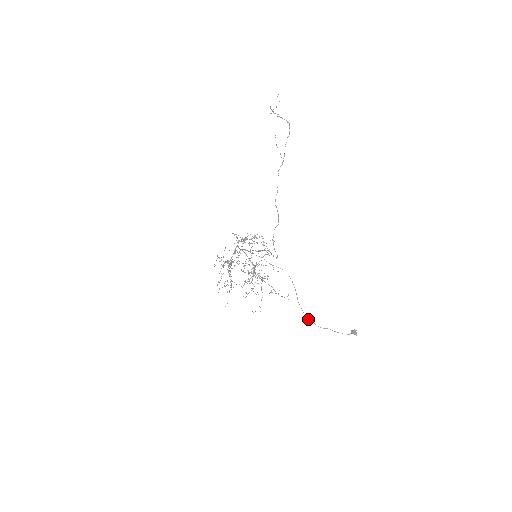
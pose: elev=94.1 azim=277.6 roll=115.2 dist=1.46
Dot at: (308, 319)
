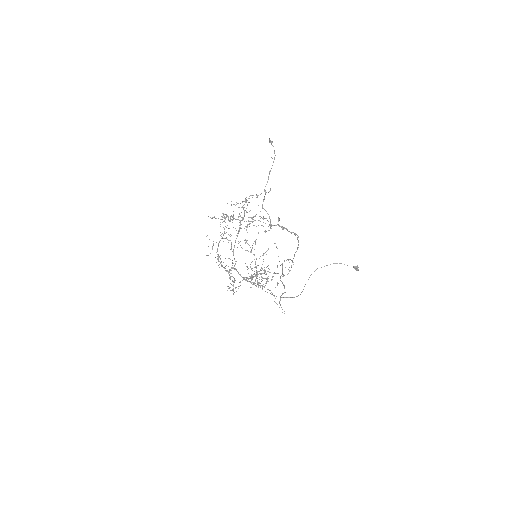
Dot at: occluded
